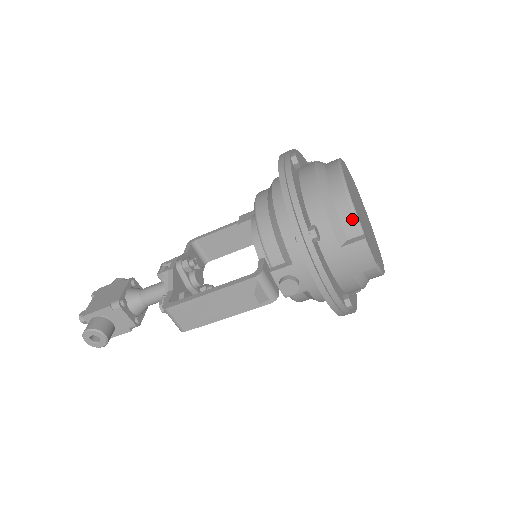
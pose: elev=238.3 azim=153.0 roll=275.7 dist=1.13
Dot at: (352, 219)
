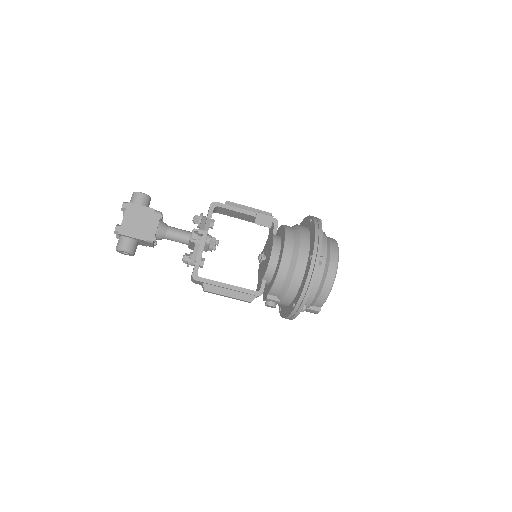
Dot at: (322, 302)
